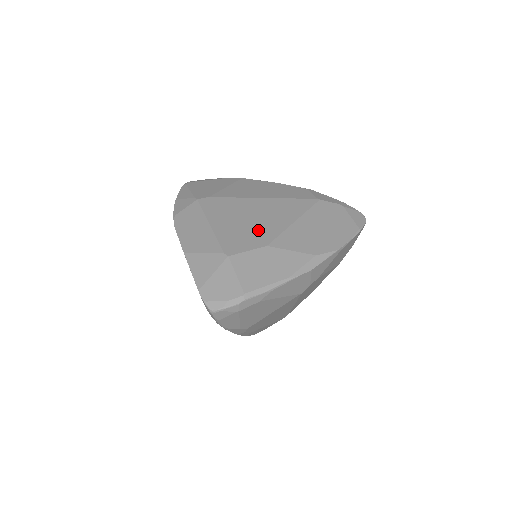
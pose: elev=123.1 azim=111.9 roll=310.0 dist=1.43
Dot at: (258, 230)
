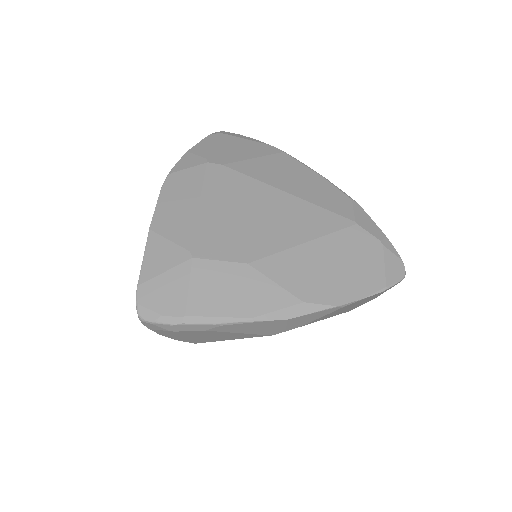
Dot at: (251, 236)
